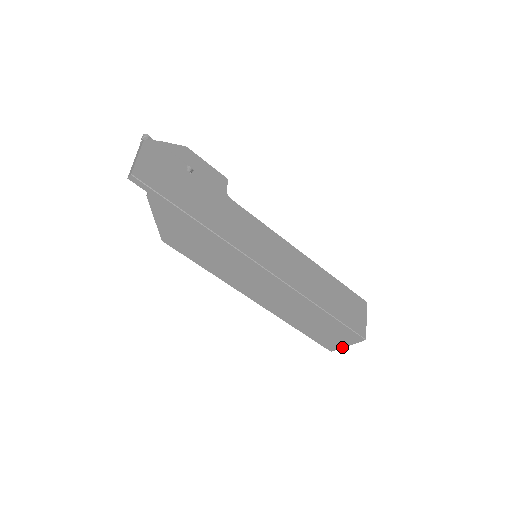
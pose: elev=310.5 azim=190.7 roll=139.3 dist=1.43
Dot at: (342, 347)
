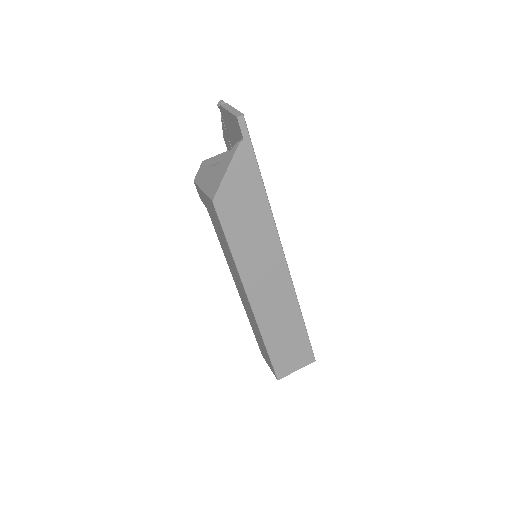
Dot at: (291, 372)
